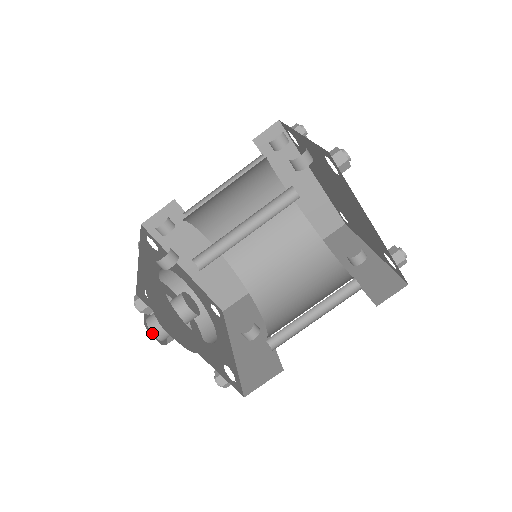
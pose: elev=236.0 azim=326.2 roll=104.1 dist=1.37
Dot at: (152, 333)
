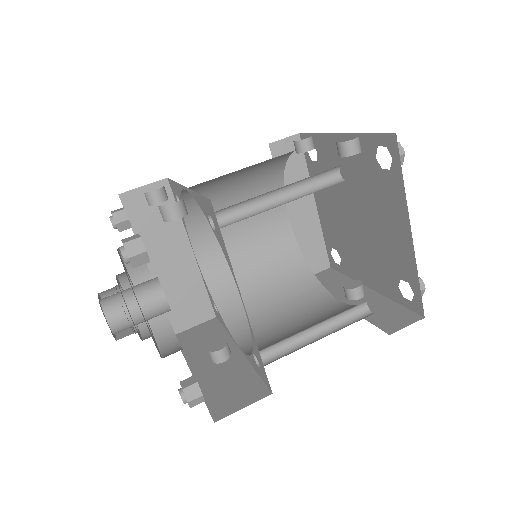
Dot at: (106, 317)
